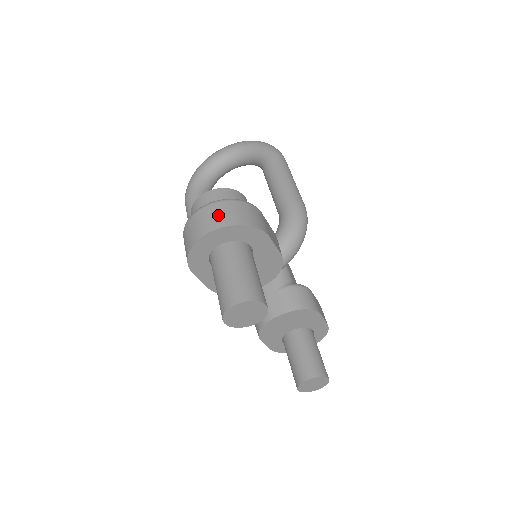
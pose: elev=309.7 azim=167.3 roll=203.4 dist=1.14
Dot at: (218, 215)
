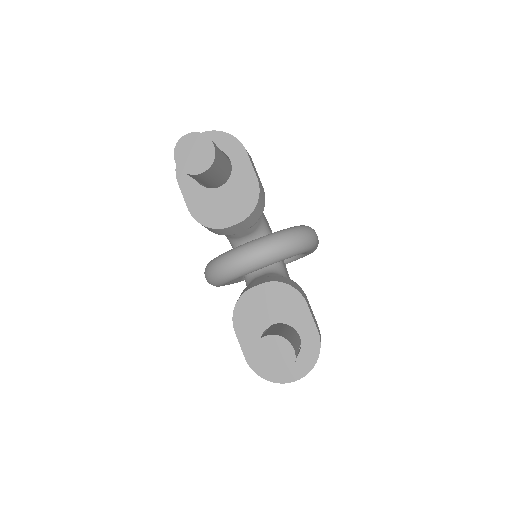
Dot at: occluded
